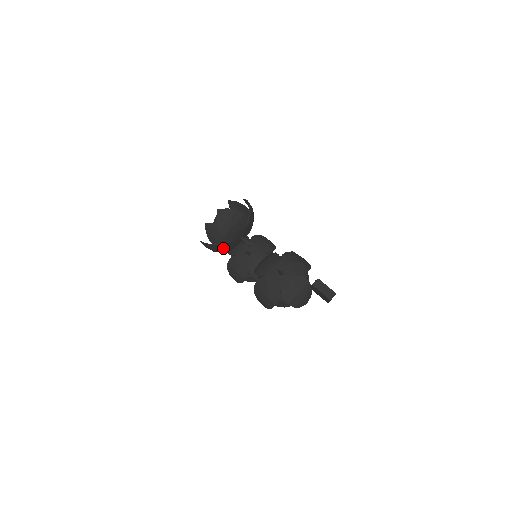
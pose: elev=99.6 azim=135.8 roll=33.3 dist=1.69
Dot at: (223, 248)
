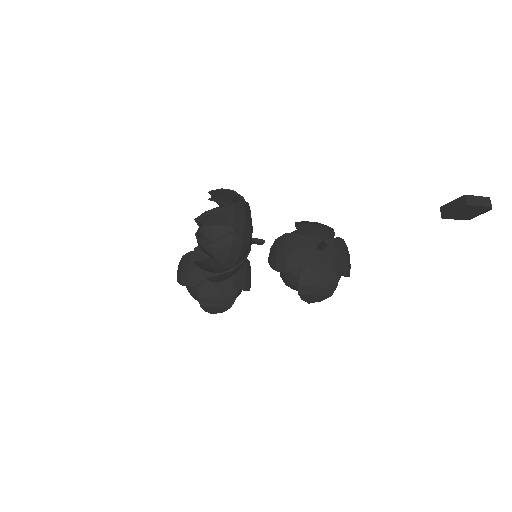
Dot at: occluded
